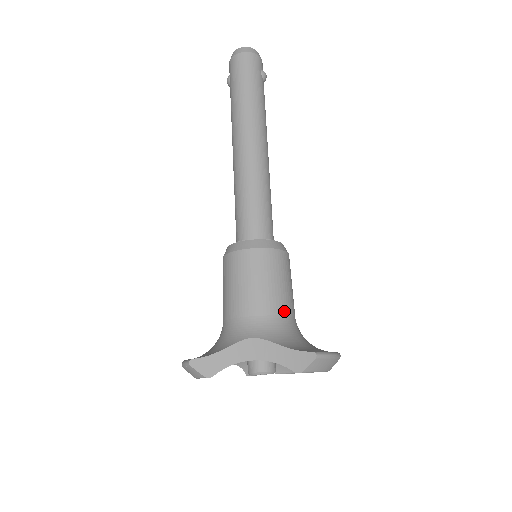
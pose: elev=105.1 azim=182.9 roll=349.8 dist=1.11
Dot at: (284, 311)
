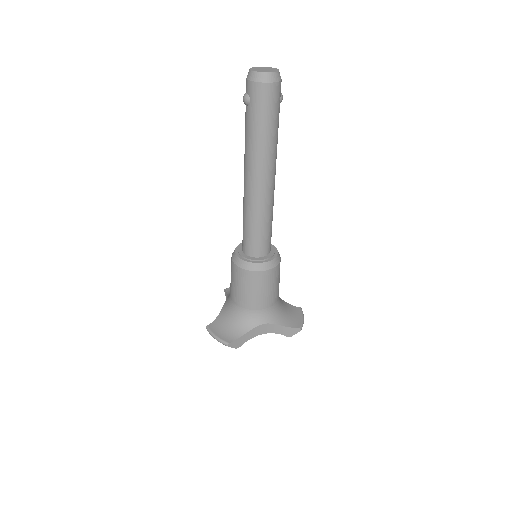
Dot at: (278, 298)
